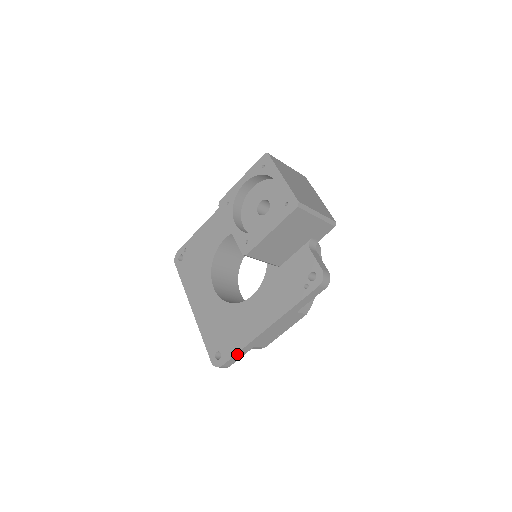
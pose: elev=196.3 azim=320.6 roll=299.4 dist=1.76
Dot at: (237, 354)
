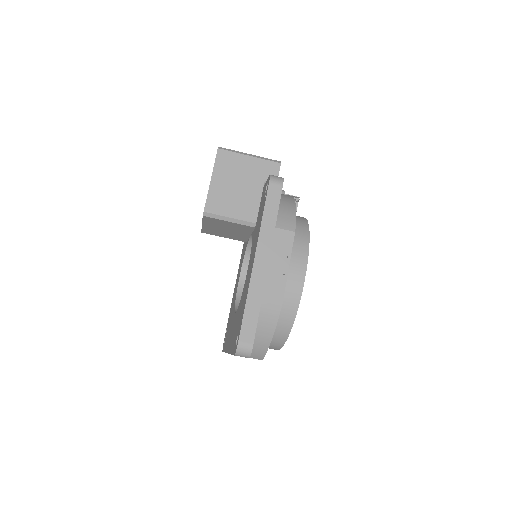
Dot at: (246, 314)
